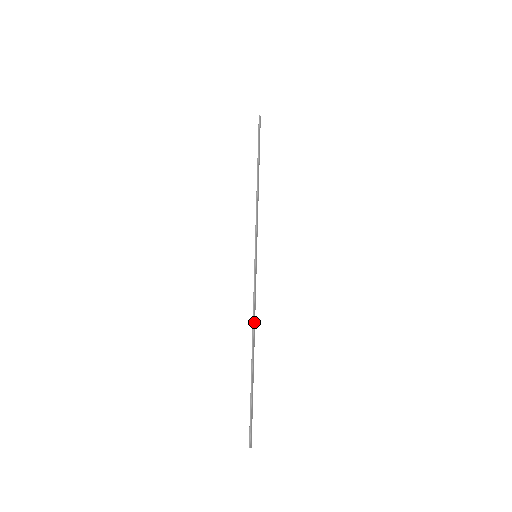
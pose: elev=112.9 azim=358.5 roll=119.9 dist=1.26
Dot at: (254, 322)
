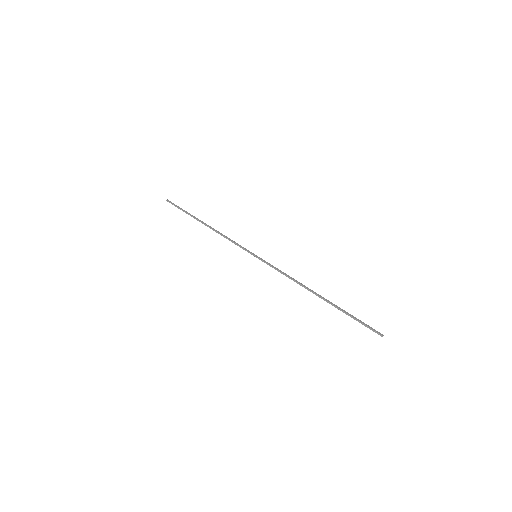
Dot at: (299, 283)
